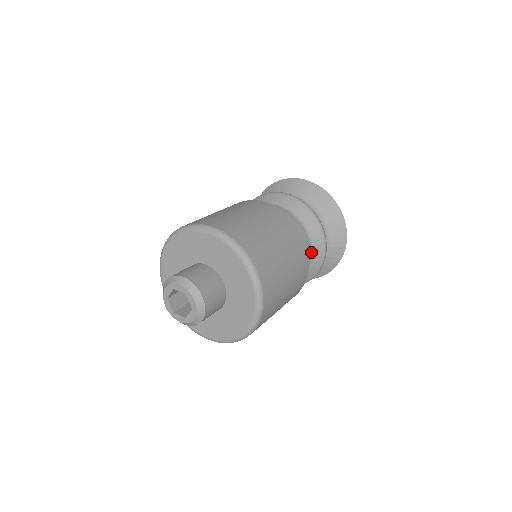
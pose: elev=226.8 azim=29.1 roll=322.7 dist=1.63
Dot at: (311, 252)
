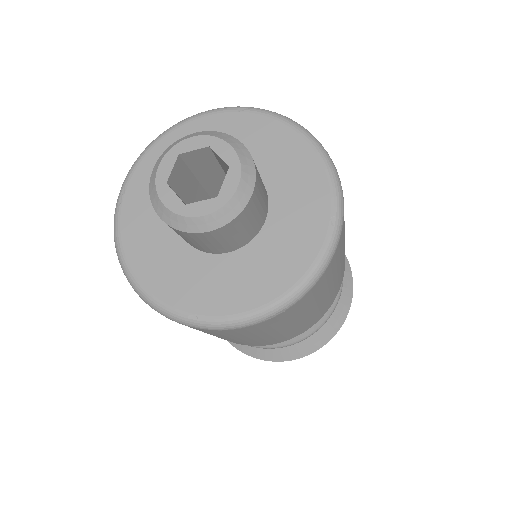
Dot at: occluded
